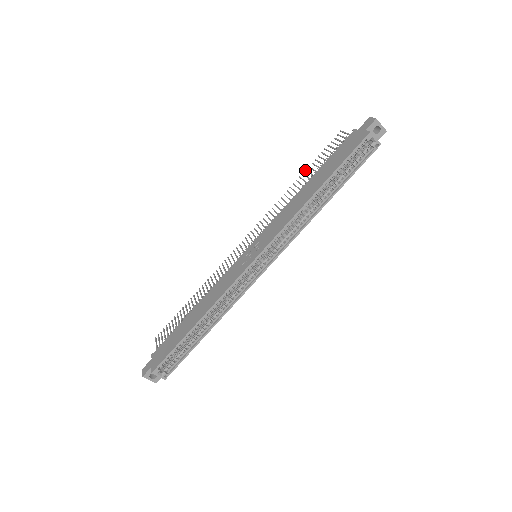
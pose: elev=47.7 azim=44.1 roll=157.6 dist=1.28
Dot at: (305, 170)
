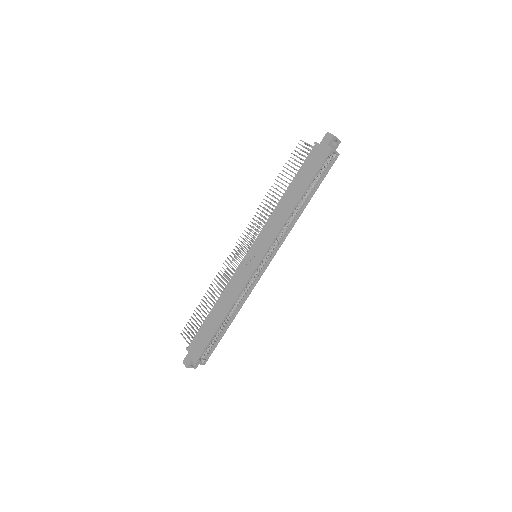
Dot at: occluded
